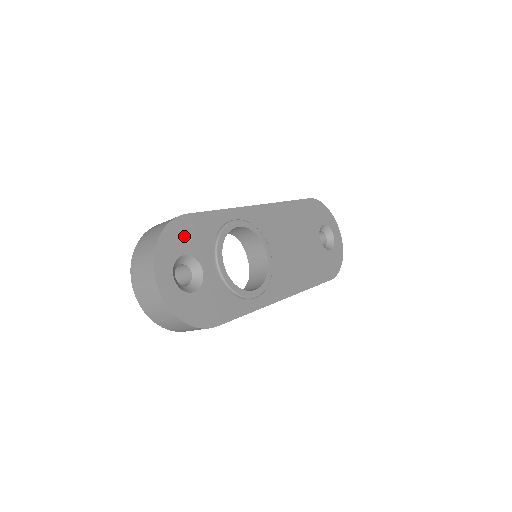
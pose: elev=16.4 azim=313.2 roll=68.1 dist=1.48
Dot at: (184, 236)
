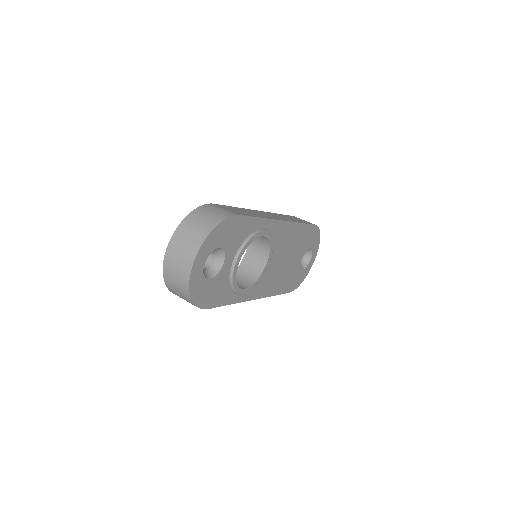
Dot at: (228, 233)
